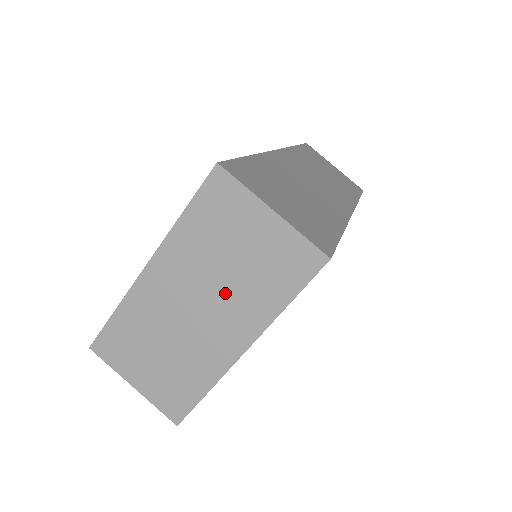
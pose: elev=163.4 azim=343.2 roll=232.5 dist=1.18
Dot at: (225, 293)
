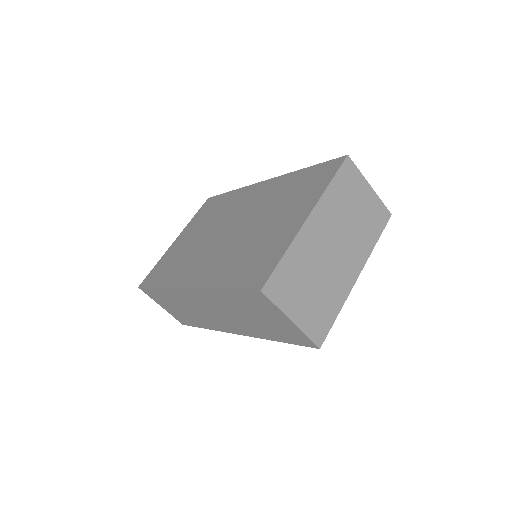
Dot at: (350, 236)
